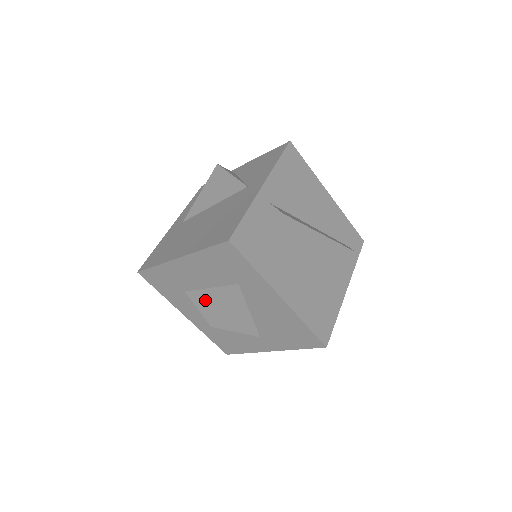
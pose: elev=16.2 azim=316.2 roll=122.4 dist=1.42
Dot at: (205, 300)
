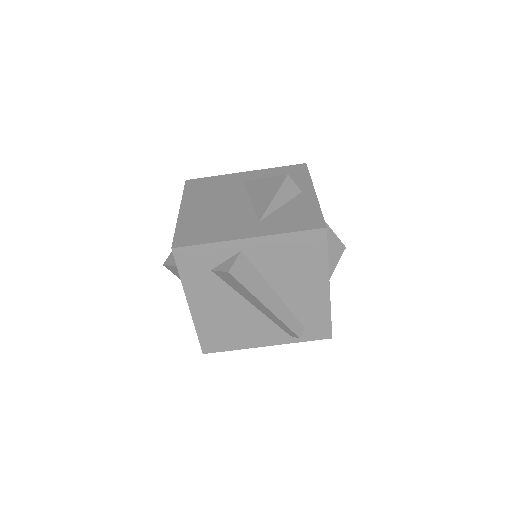
Dot at: occluded
